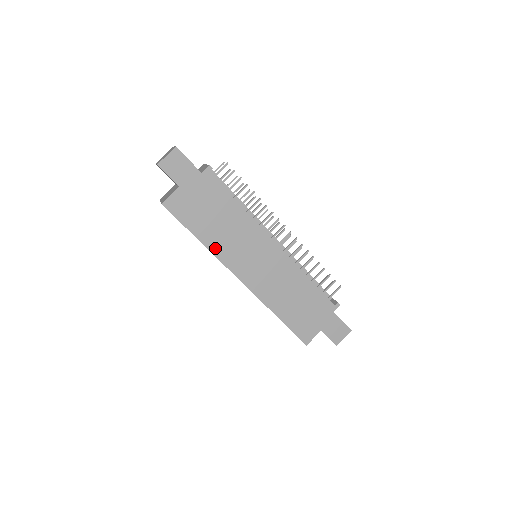
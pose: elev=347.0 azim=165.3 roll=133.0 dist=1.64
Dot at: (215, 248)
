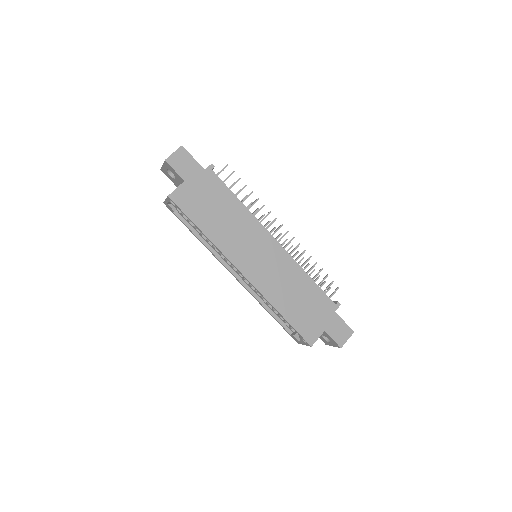
Dot at: (218, 241)
